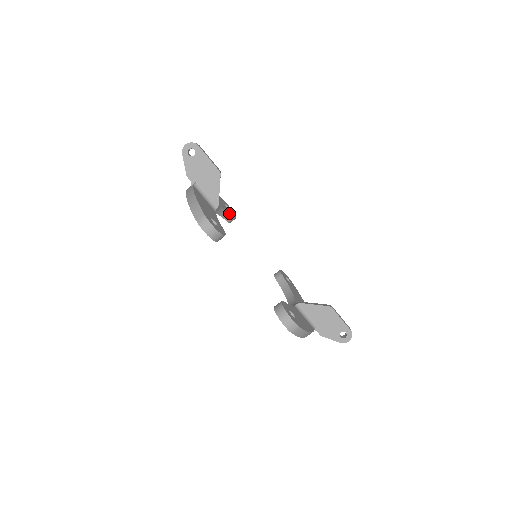
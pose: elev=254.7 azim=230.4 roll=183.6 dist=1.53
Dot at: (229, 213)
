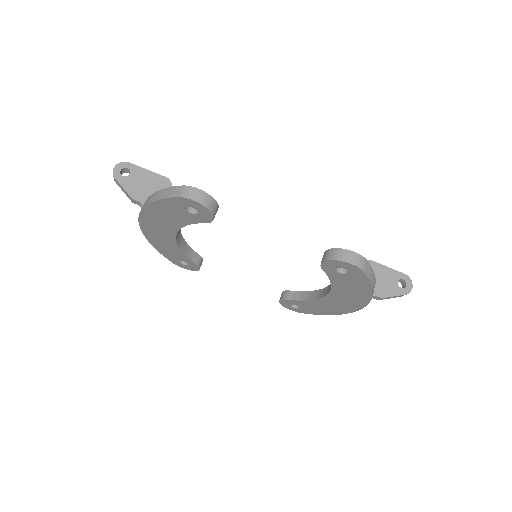
Dot at: (194, 251)
